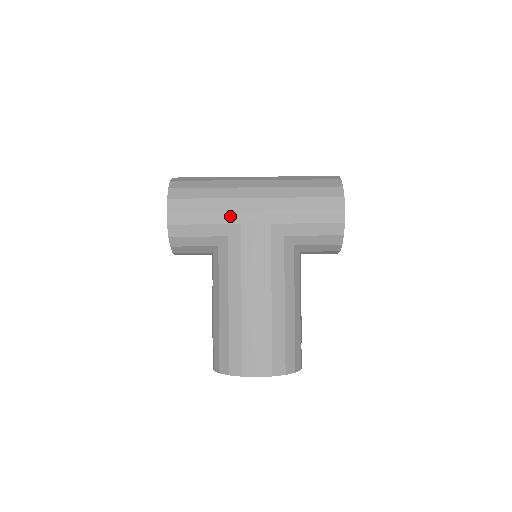
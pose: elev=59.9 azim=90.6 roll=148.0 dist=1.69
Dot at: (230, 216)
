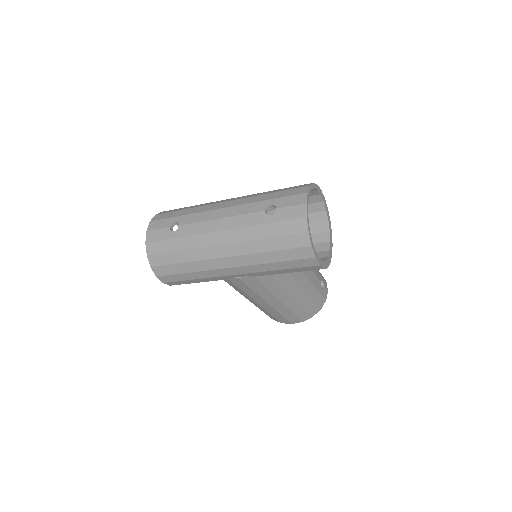
Dot at: (215, 279)
